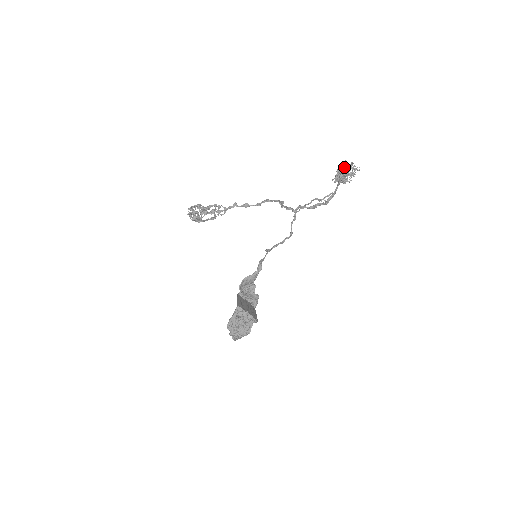
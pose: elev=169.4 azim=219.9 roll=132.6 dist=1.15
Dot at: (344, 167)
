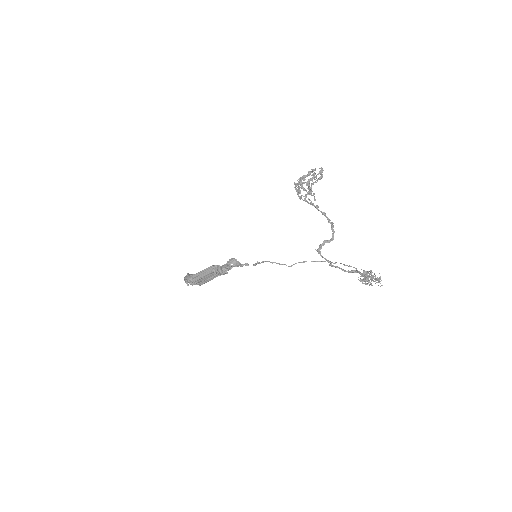
Dot at: occluded
